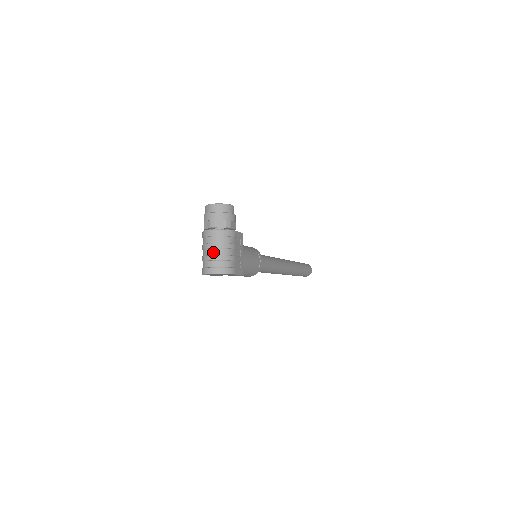
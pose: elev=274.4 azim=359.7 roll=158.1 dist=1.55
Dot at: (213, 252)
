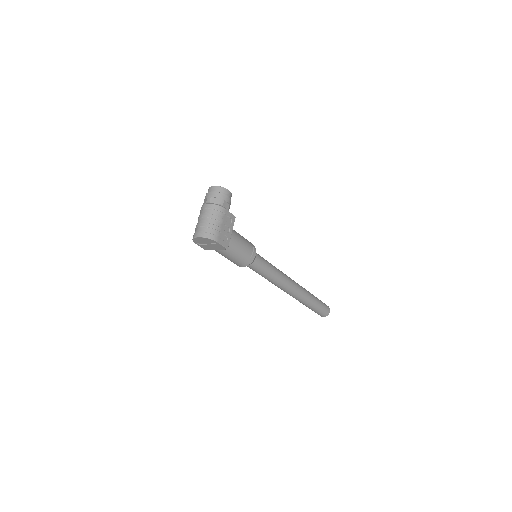
Dot at: (203, 220)
